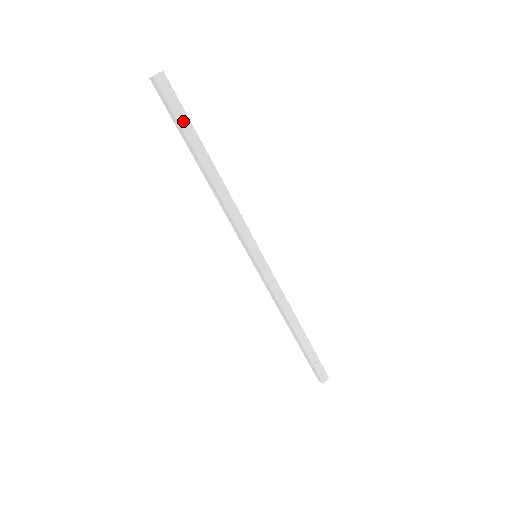
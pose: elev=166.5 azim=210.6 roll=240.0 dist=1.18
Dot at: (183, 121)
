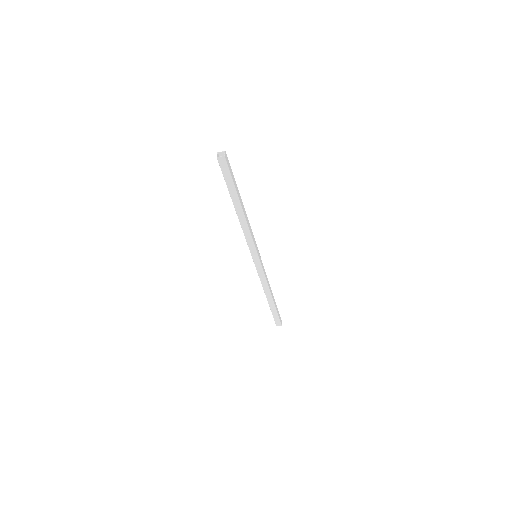
Dot at: (234, 180)
